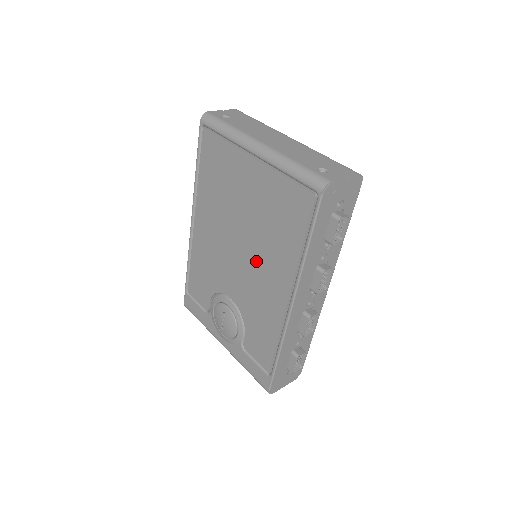
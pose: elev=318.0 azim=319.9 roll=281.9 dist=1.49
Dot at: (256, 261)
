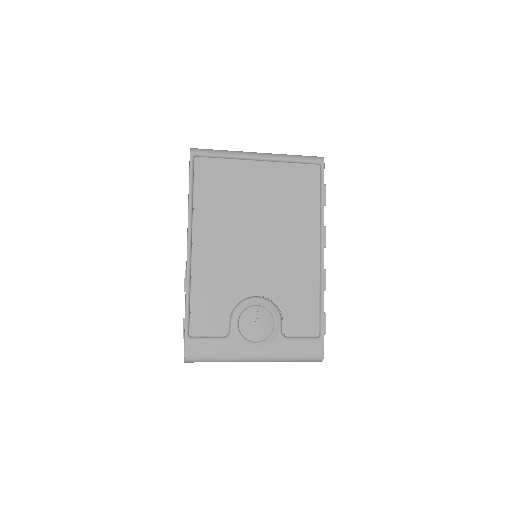
Dot at: (280, 240)
